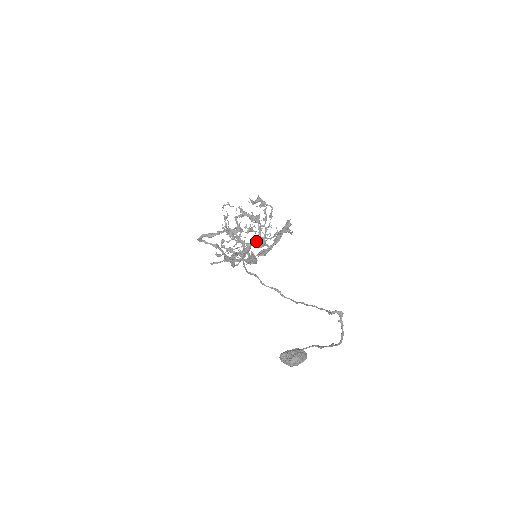
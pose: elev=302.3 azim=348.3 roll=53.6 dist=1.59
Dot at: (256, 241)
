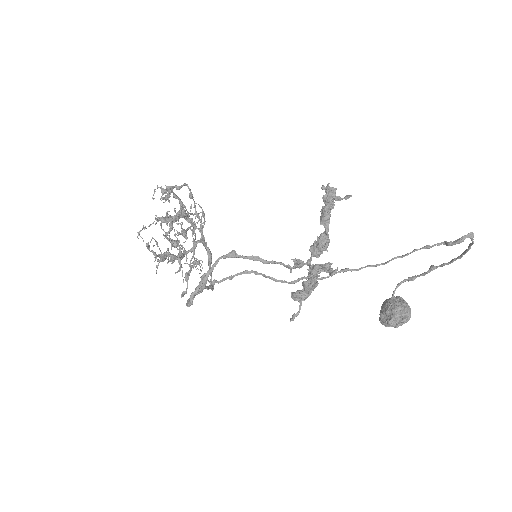
Dot at: (203, 238)
